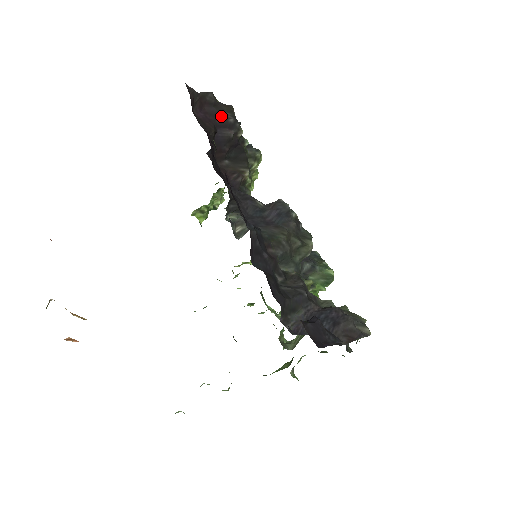
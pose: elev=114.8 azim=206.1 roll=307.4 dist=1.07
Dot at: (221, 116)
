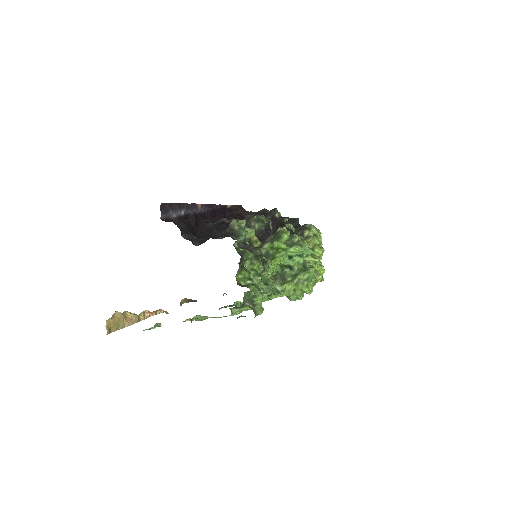
Dot at: (264, 213)
